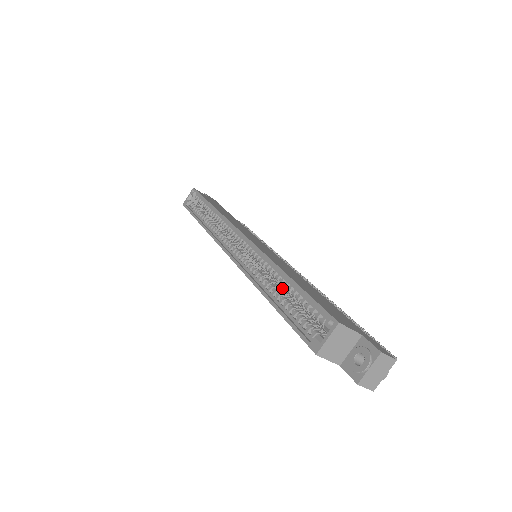
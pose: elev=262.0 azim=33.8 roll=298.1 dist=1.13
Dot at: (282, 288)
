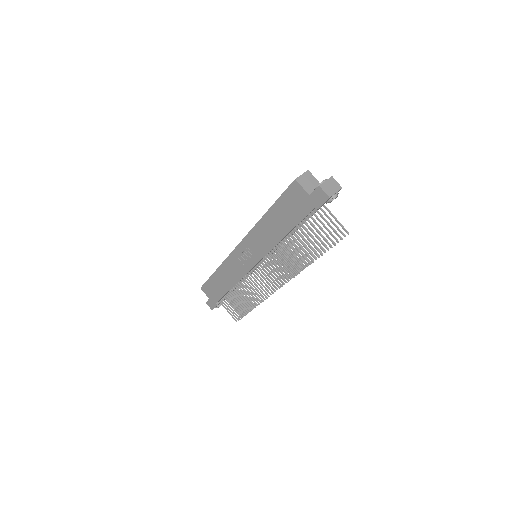
Dot at: occluded
